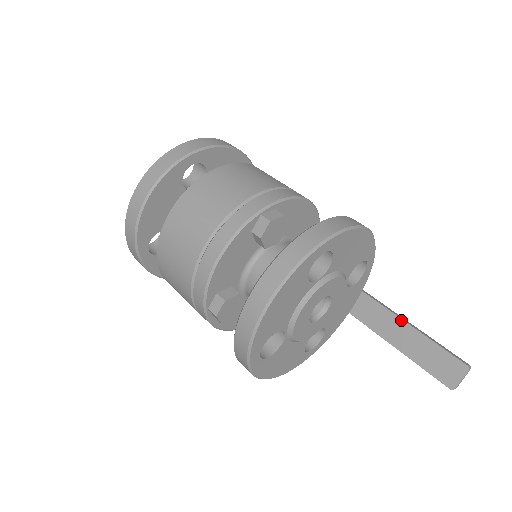
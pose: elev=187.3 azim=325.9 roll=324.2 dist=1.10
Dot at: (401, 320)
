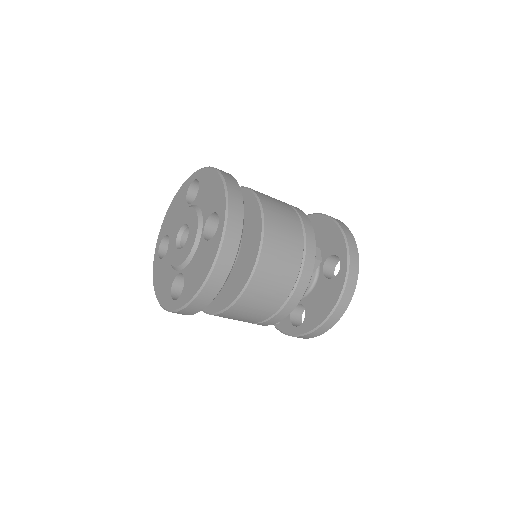
Dot at: occluded
